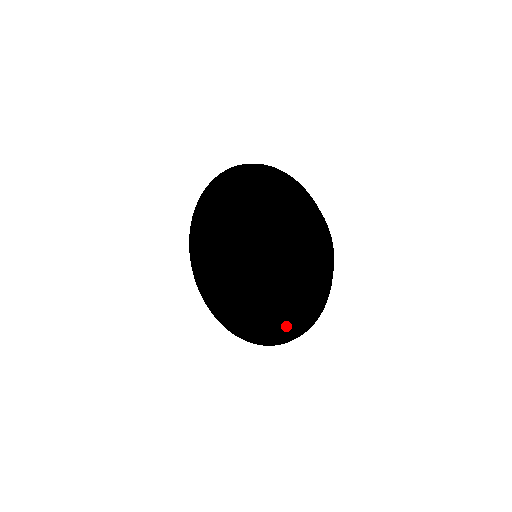
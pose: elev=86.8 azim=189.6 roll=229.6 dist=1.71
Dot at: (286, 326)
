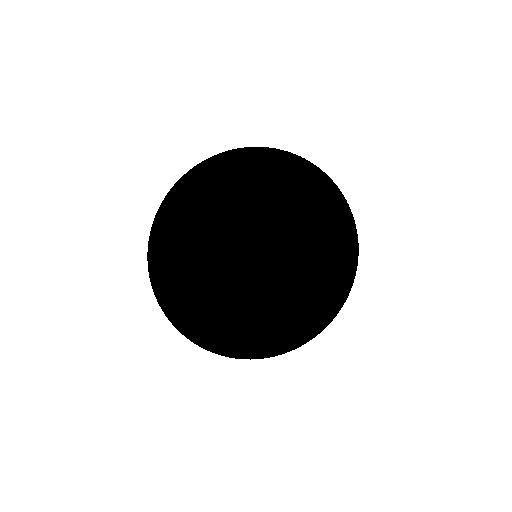
Dot at: (261, 345)
